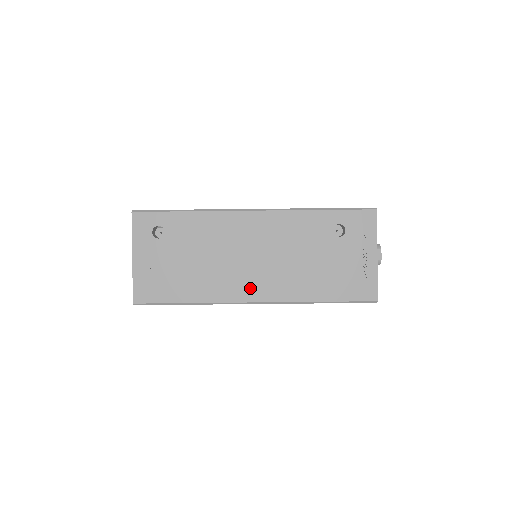
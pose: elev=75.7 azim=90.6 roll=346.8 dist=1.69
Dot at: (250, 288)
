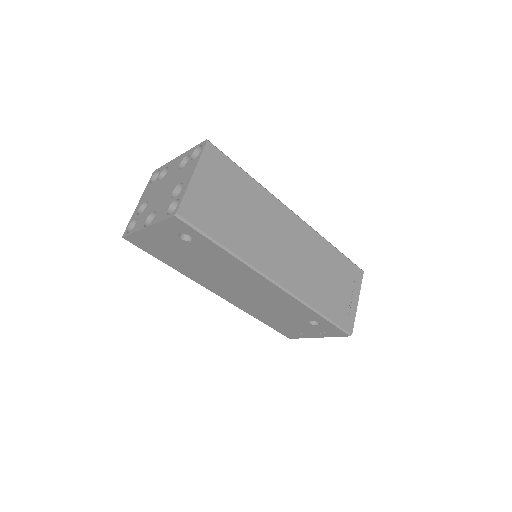
Dot at: (222, 292)
